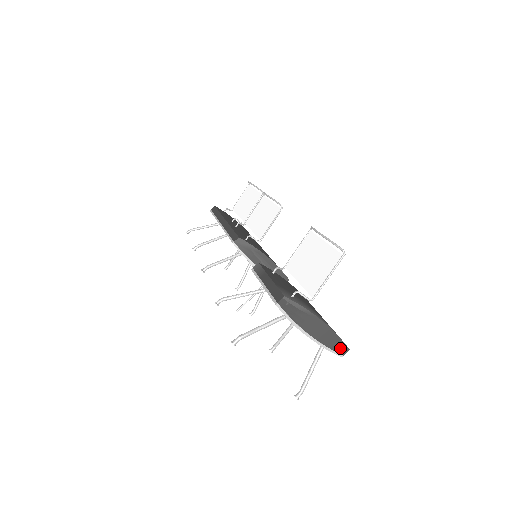
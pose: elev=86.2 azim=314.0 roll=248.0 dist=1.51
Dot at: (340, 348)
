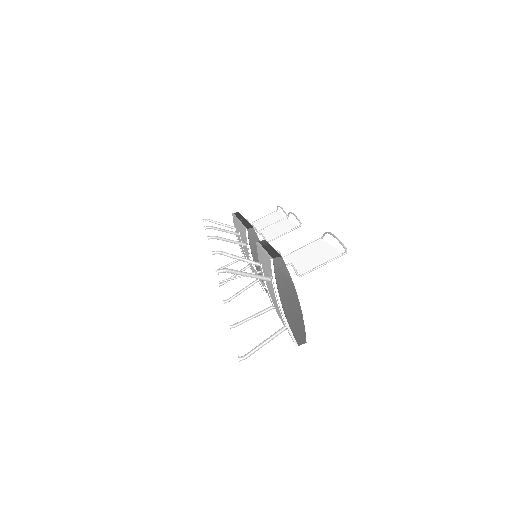
Dot at: (299, 336)
